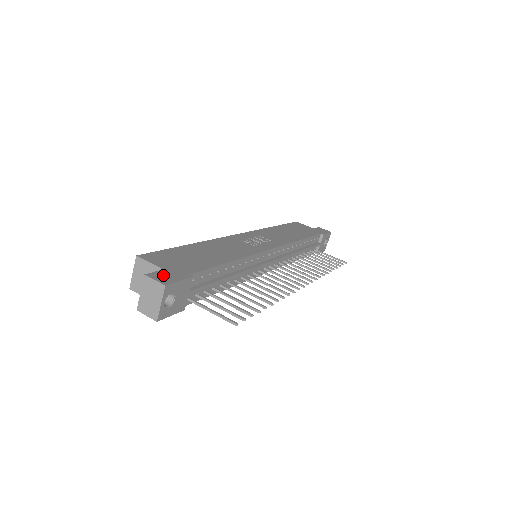
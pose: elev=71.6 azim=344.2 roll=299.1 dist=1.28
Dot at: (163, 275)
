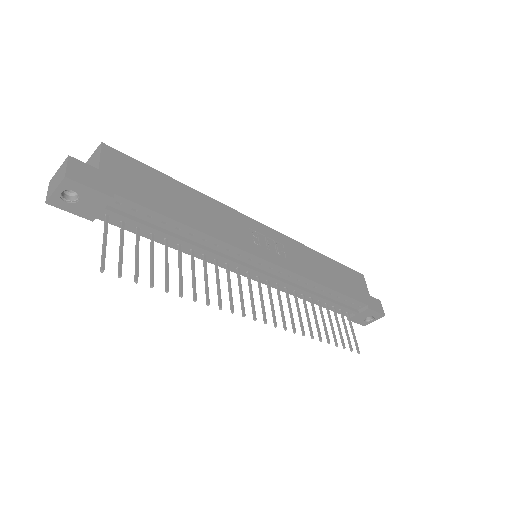
Dot at: (86, 171)
